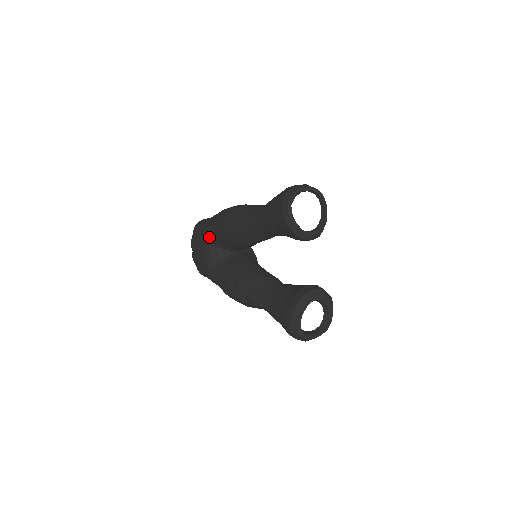
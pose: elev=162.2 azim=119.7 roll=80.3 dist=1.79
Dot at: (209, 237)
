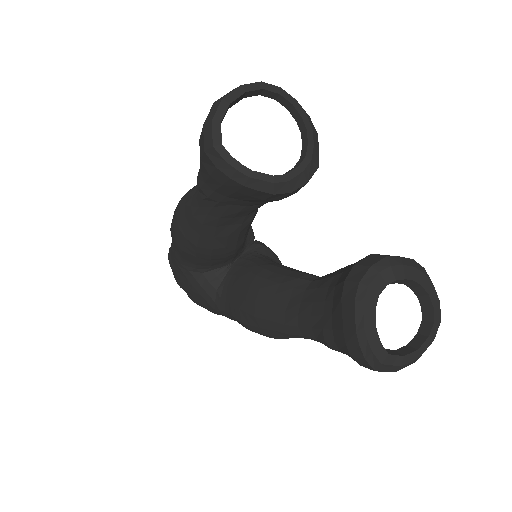
Dot at: (183, 266)
